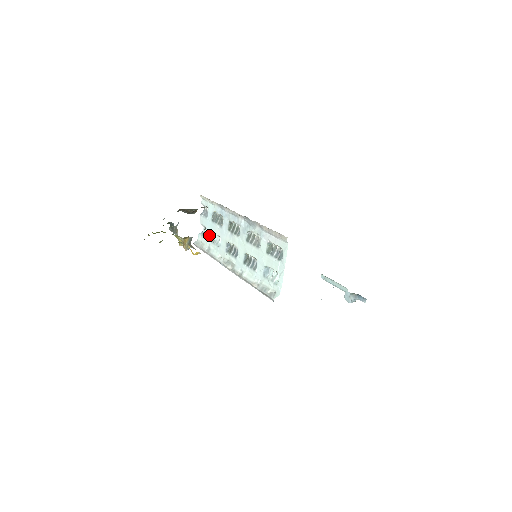
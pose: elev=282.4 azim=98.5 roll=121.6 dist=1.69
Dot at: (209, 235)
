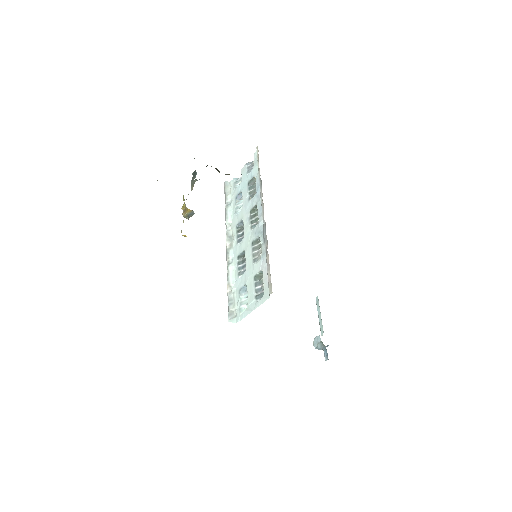
Dot at: (238, 192)
